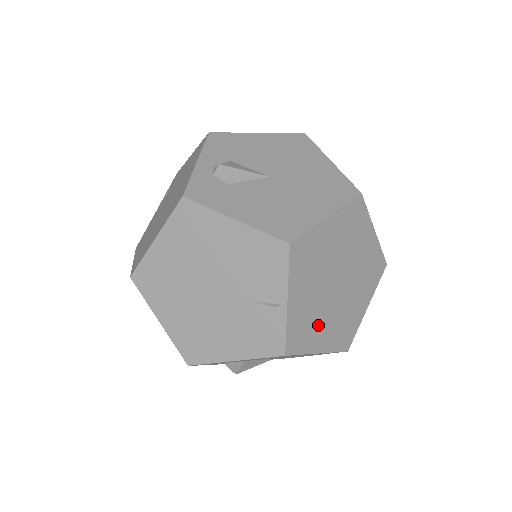
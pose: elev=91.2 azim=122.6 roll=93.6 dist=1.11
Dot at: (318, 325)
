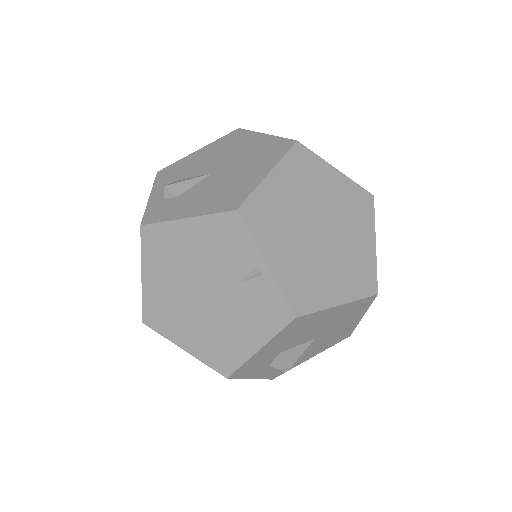
Dot at: (320, 277)
